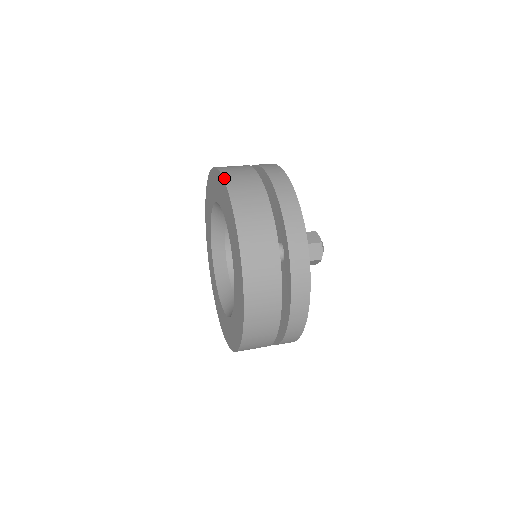
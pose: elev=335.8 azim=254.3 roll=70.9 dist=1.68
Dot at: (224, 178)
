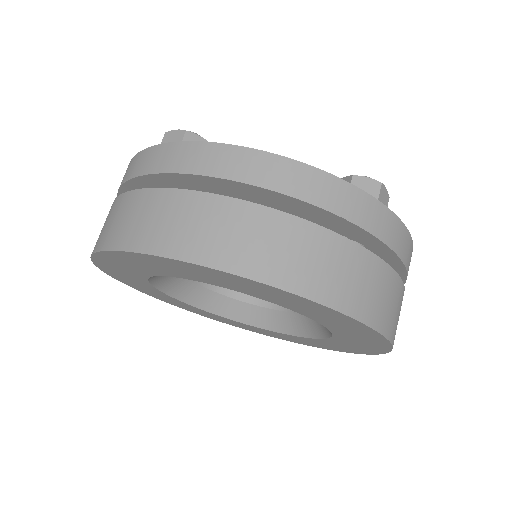
Dot at: (211, 266)
